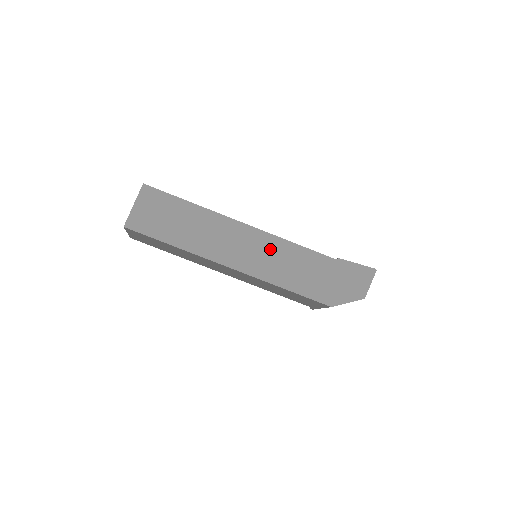
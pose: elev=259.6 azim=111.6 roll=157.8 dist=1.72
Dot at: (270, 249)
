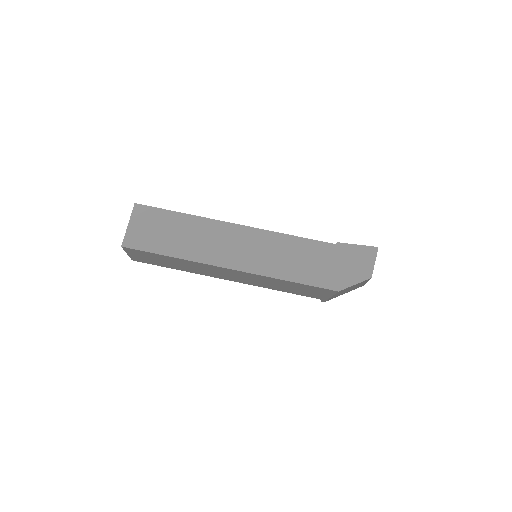
Dot at: (267, 245)
